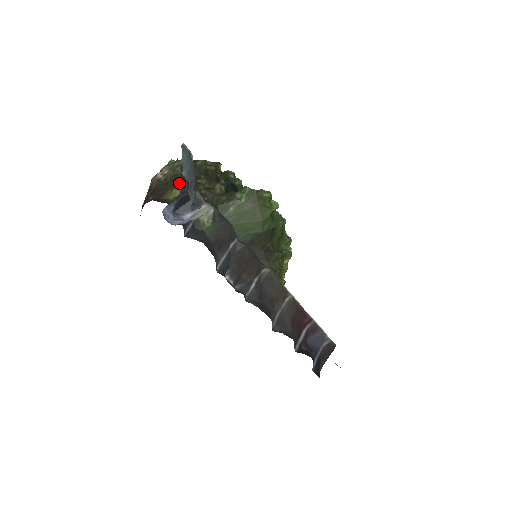
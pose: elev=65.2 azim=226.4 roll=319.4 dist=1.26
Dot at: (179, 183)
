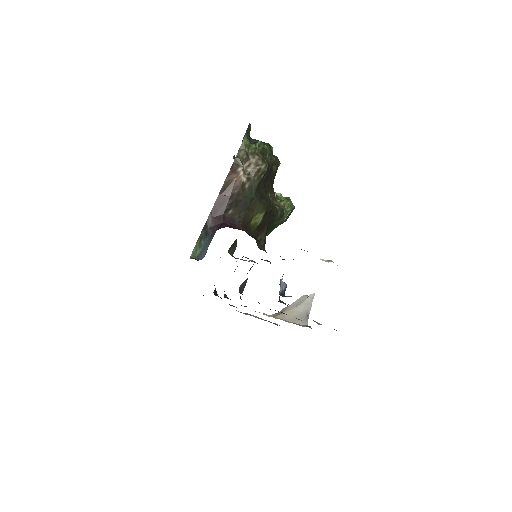
Dot at: (264, 204)
